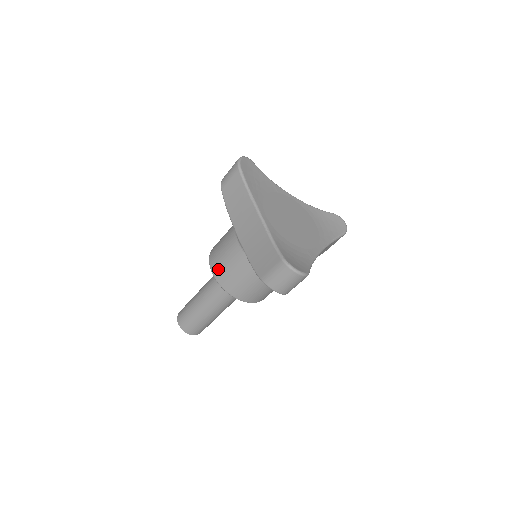
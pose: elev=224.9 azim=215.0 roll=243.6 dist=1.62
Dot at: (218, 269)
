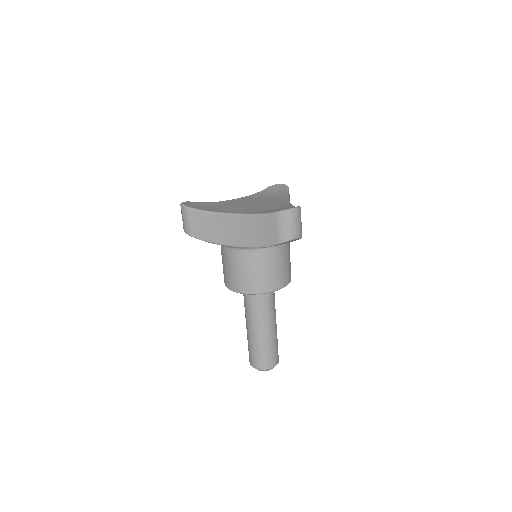
Dot at: (244, 285)
